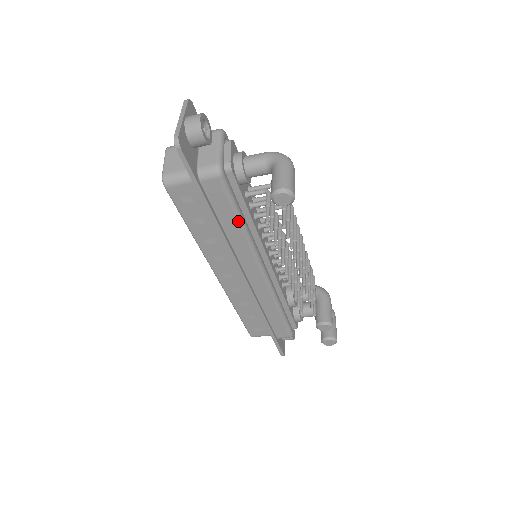
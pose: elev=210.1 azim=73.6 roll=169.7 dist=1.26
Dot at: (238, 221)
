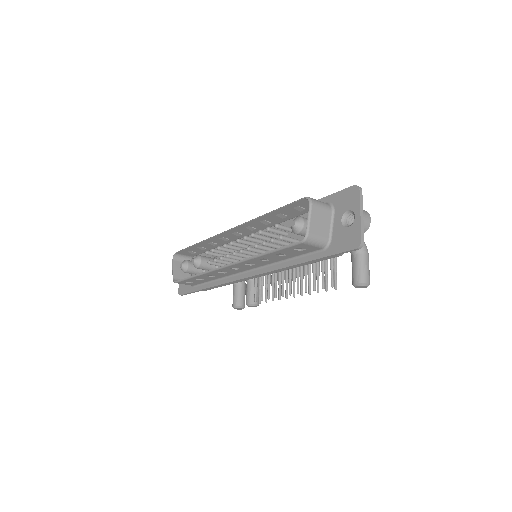
Dot at: occluded
